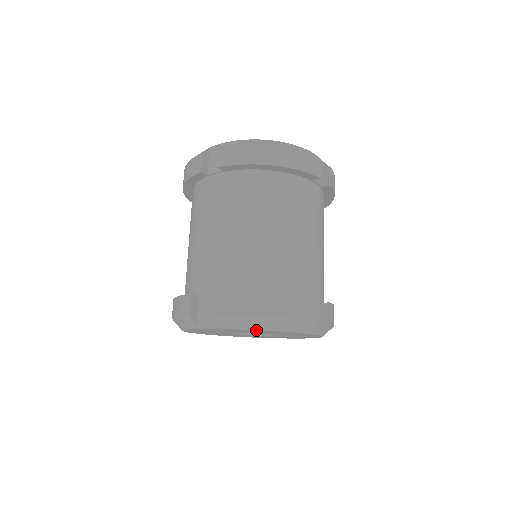
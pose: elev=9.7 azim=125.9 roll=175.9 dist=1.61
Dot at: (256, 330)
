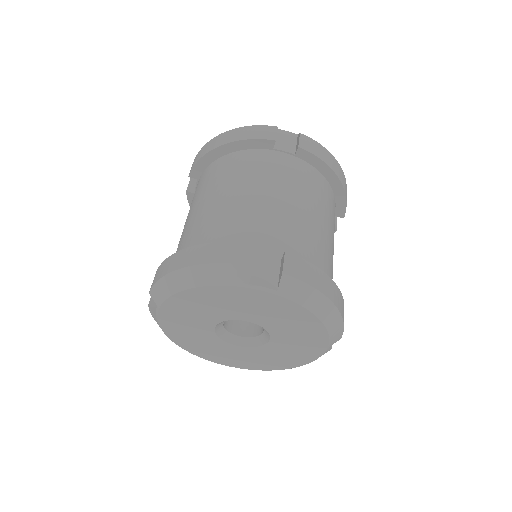
Dot at: (310, 317)
